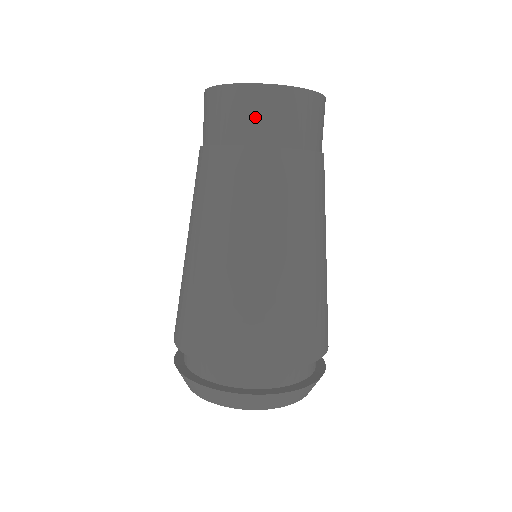
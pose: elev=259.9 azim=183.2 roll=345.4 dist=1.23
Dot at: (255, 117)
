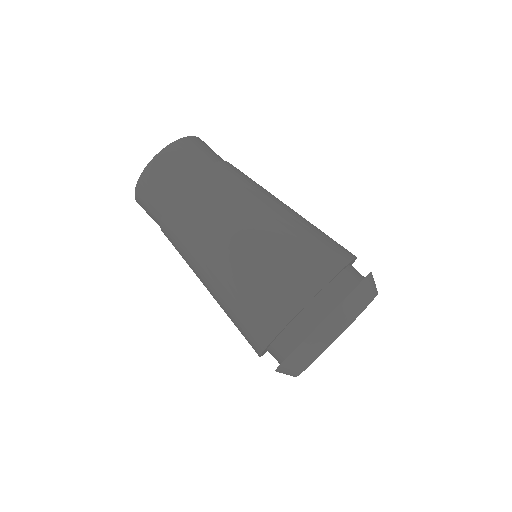
Dot at: (155, 190)
